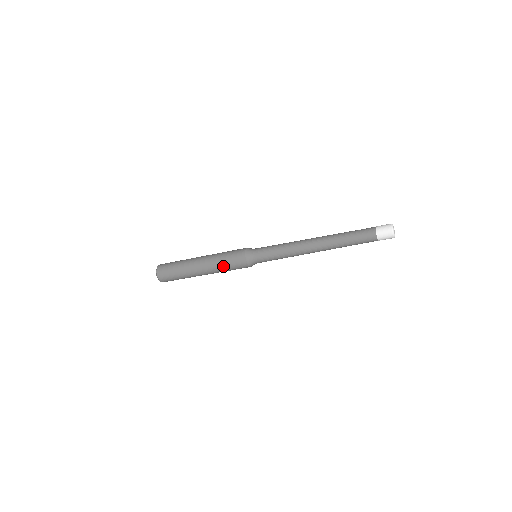
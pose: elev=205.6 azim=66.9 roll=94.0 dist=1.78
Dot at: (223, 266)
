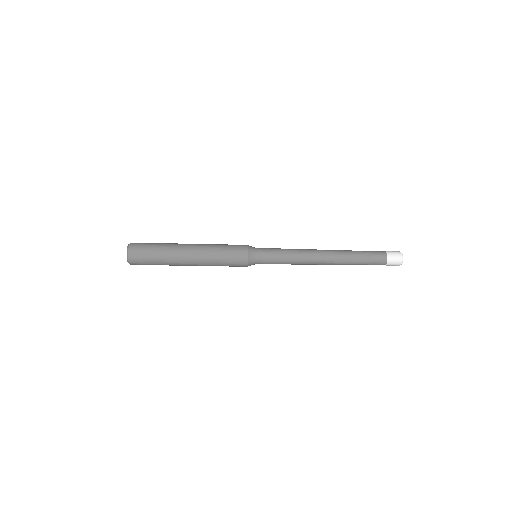
Dot at: (219, 264)
